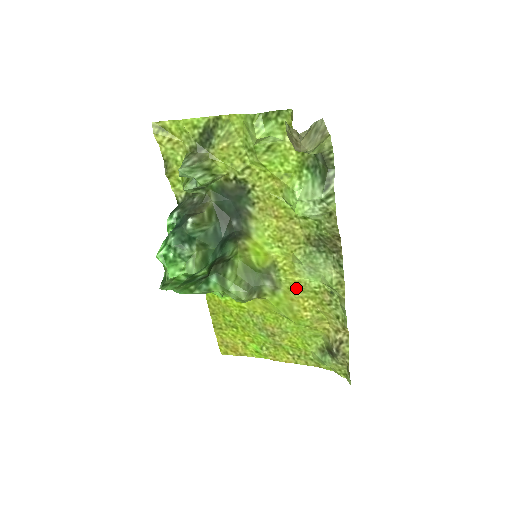
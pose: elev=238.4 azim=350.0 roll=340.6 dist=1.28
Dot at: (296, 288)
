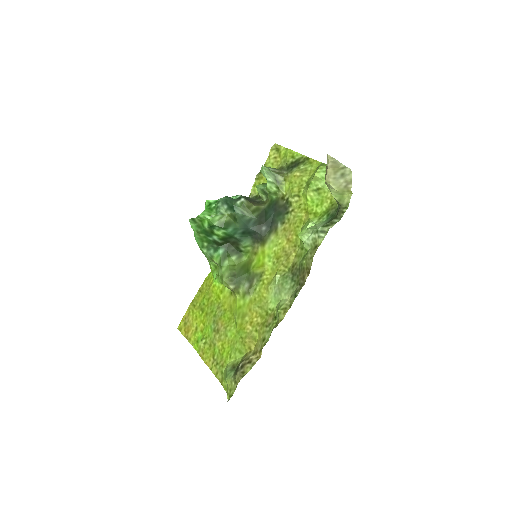
Dot at: (259, 302)
